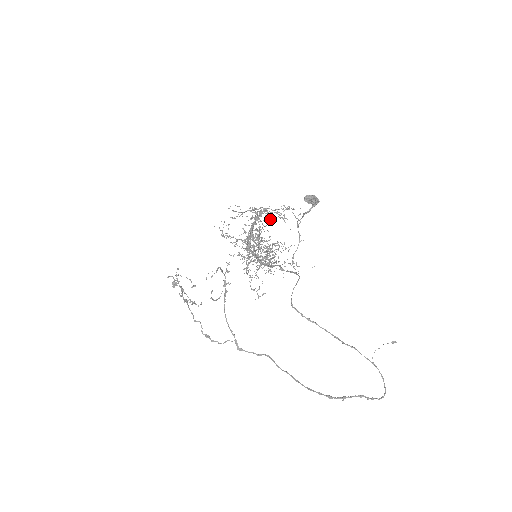
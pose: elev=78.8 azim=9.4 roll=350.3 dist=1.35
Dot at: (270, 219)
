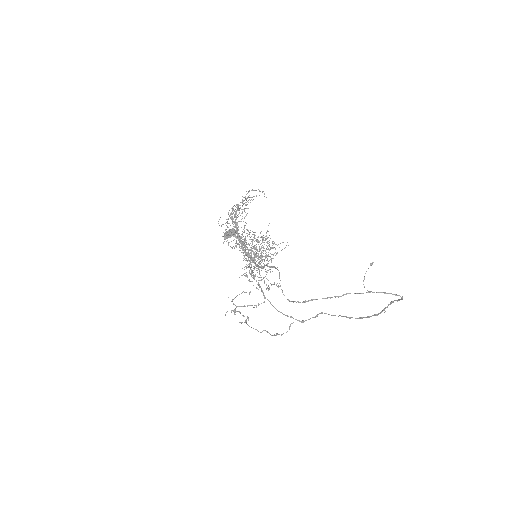
Dot at: occluded
